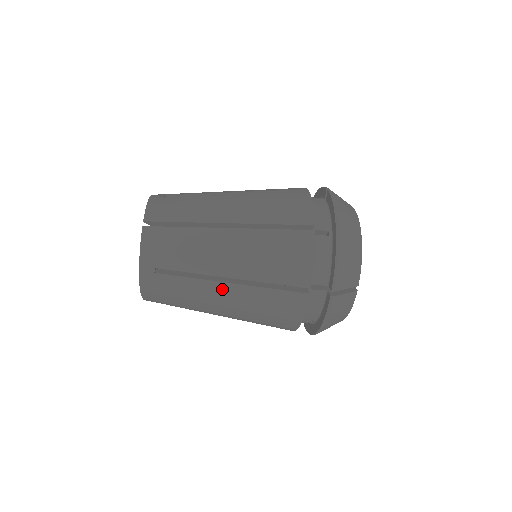
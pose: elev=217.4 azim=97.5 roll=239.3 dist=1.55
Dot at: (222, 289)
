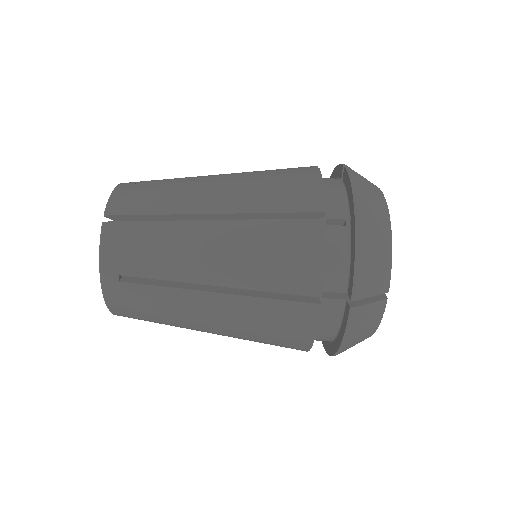
Dot at: (206, 300)
